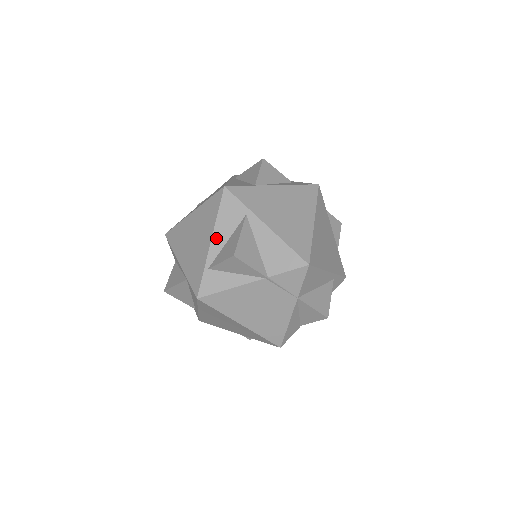
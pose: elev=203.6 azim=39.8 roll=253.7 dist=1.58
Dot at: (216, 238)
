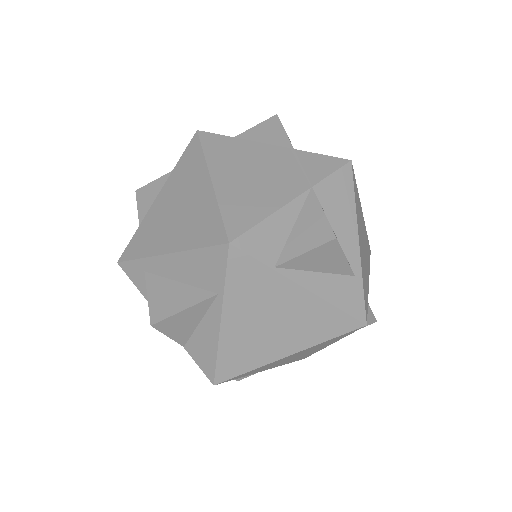
Dot at: occluded
